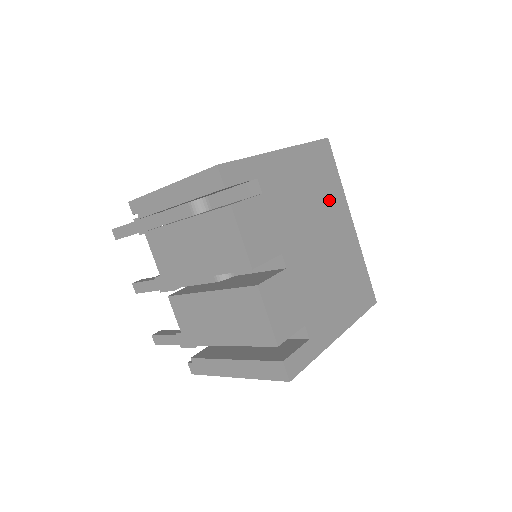
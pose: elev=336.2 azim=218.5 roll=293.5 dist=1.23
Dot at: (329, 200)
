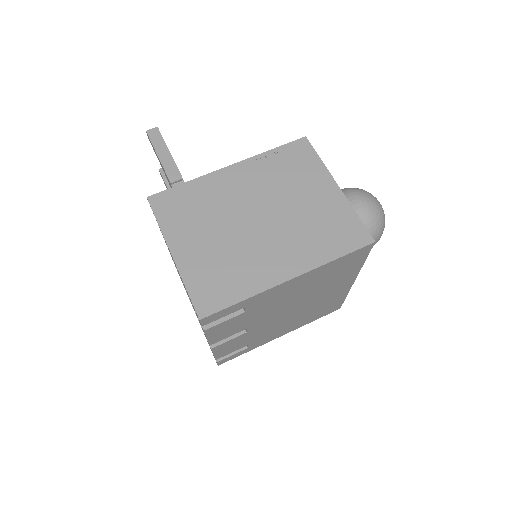
Dot at: (333, 281)
